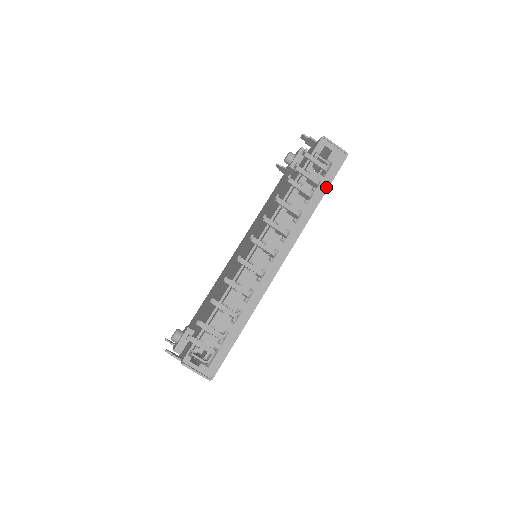
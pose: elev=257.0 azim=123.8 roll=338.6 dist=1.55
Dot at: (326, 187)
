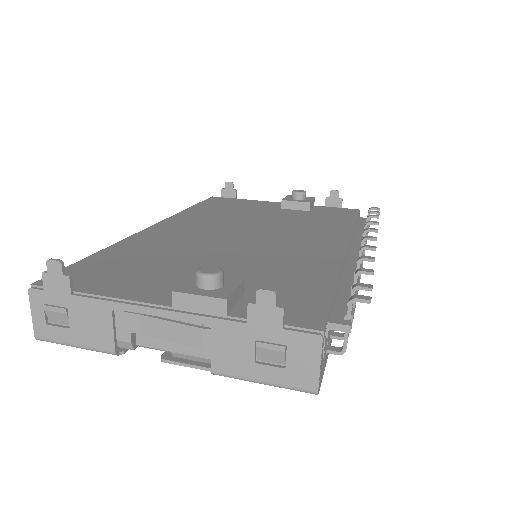
Dot at: occluded
